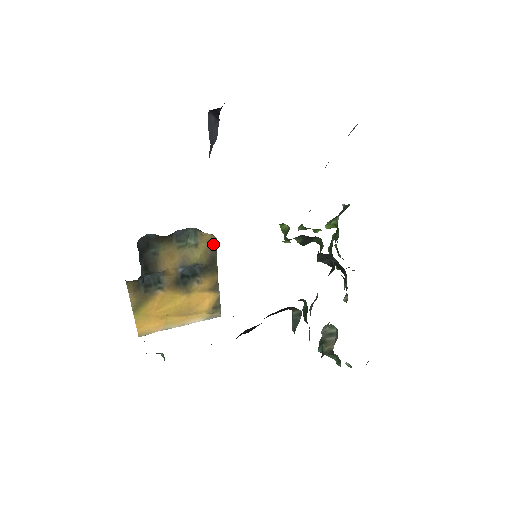
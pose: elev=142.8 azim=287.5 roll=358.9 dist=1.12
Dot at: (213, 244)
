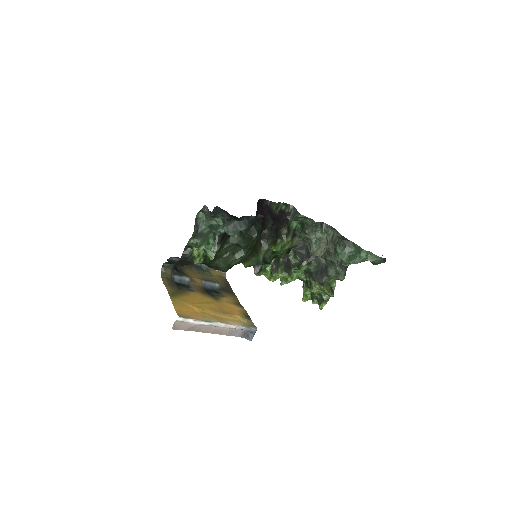
Dot at: (223, 278)
